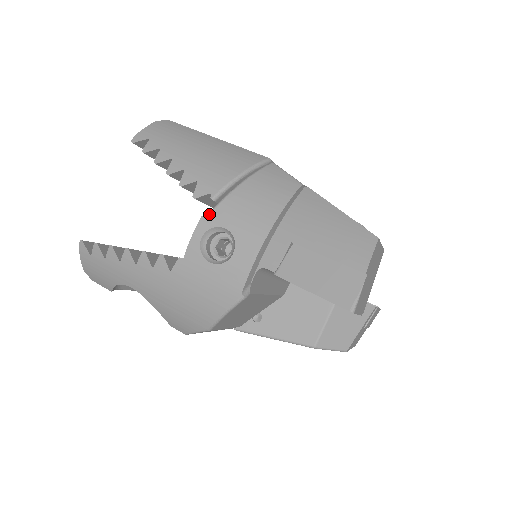
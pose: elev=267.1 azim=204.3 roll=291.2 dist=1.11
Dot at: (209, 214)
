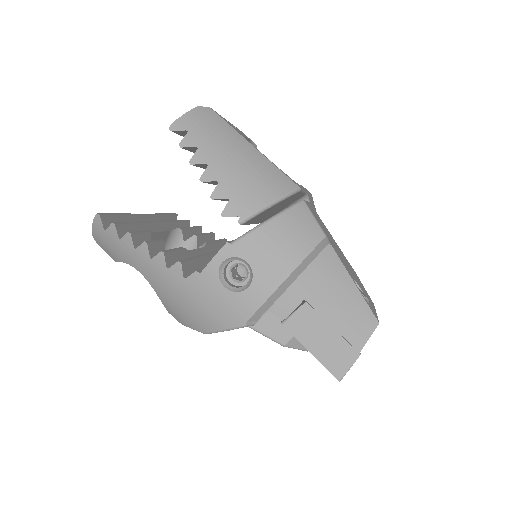
Dot at: (235, 242)
